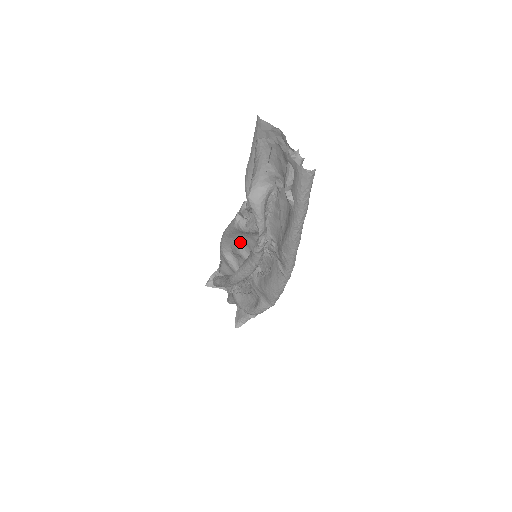
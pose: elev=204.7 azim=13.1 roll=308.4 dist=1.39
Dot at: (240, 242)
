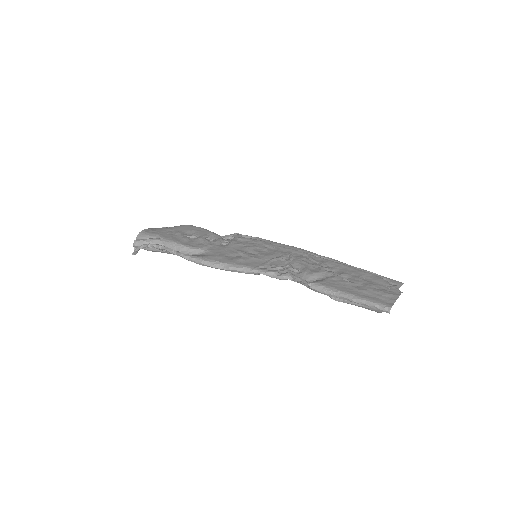
Dot at: (229, 257)
